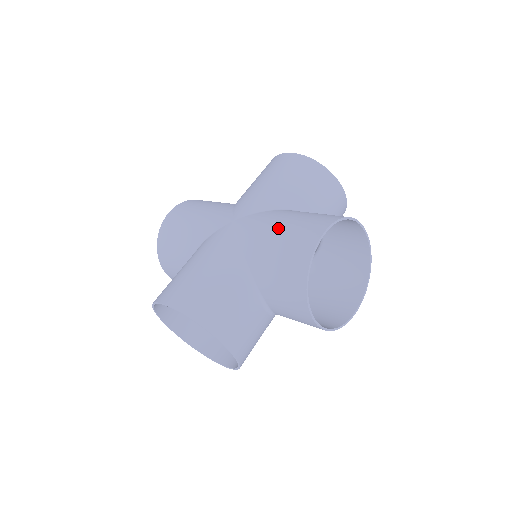
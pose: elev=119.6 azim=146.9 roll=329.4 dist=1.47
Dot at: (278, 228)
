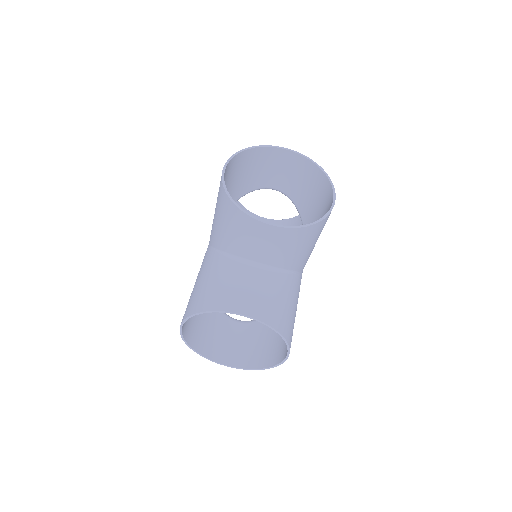
Dot at: occluded
